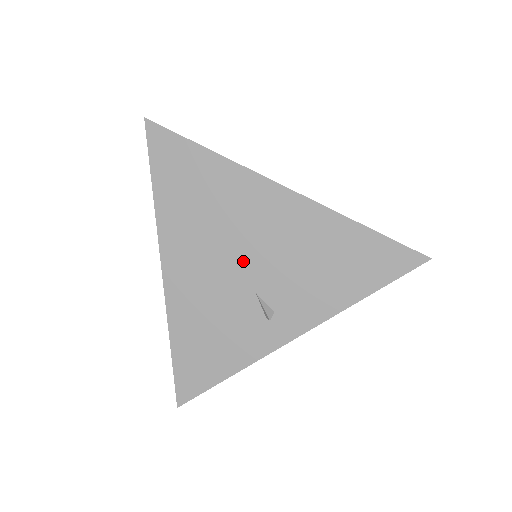
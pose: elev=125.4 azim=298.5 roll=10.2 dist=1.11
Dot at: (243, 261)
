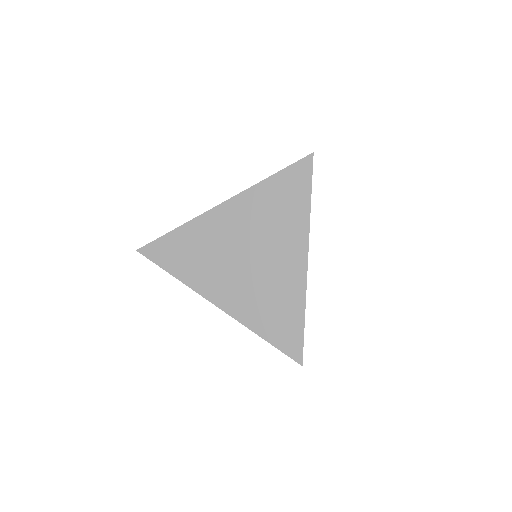
Dot at: occluded
